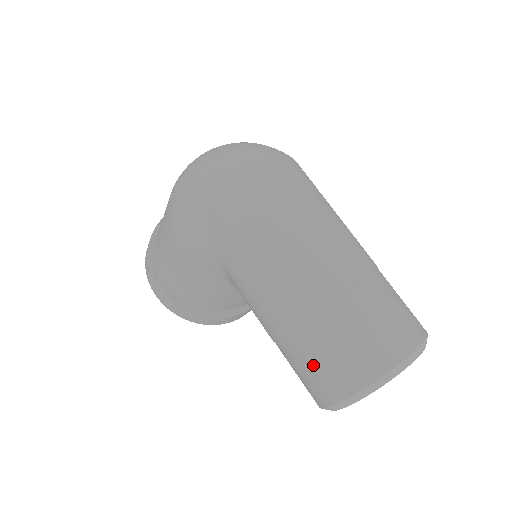
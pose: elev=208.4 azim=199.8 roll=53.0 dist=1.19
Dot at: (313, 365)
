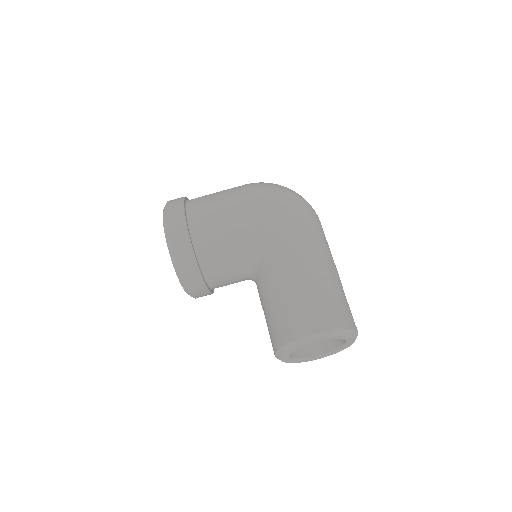
Dot at: (319, 304)
